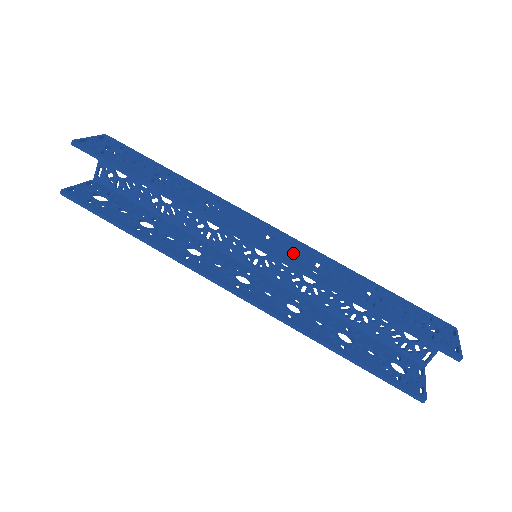
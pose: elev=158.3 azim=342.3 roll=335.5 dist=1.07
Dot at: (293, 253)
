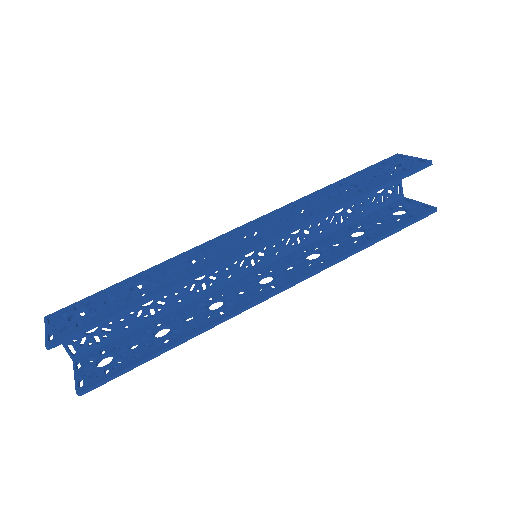
Dot at: (282, 222)
